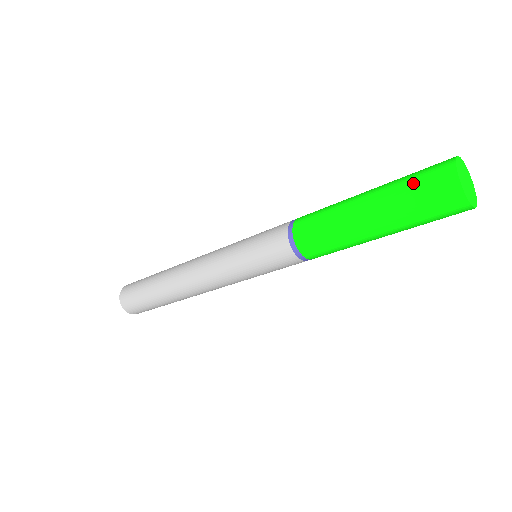
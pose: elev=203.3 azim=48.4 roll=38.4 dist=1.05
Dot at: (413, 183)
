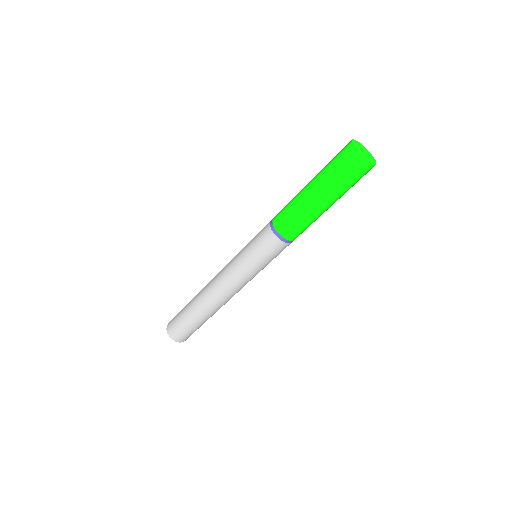
Dot at: occluded
